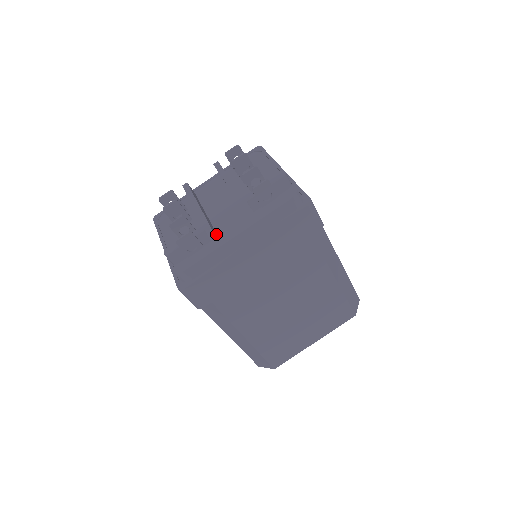
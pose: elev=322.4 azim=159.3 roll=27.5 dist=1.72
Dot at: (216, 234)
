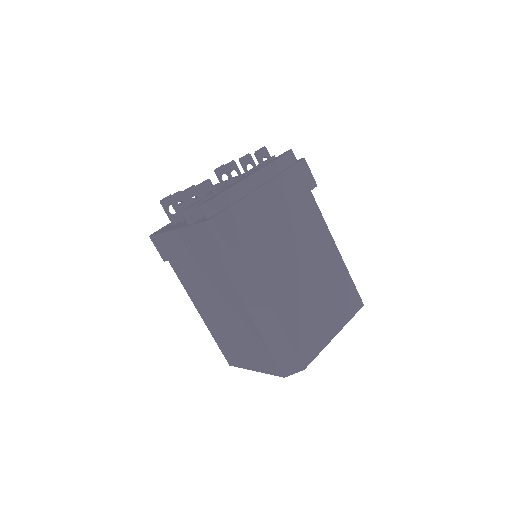
Dot at: occluded
